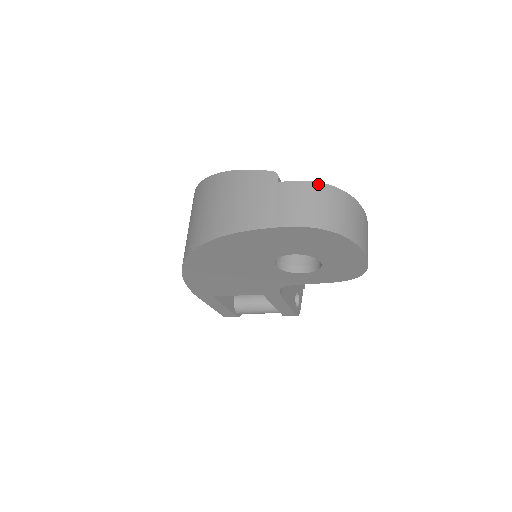
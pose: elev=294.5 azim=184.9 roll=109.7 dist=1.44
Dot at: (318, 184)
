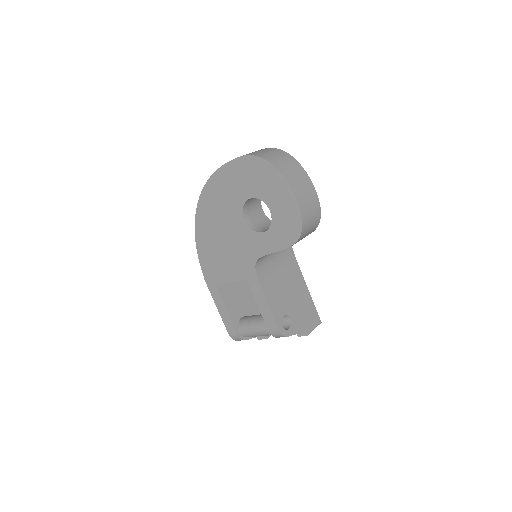
Dot at: (275, 149)
